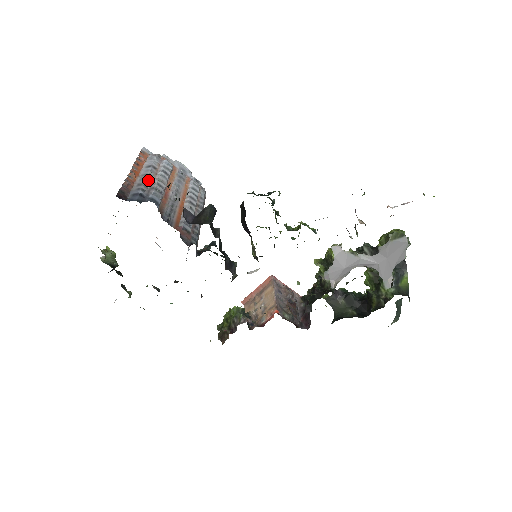
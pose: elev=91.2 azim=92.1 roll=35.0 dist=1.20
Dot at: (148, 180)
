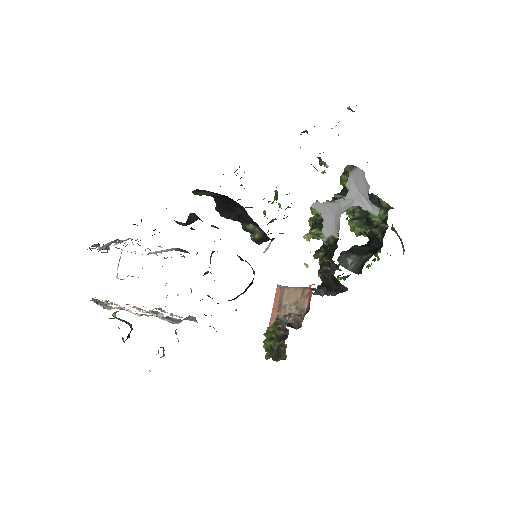
Dot at: occluded
